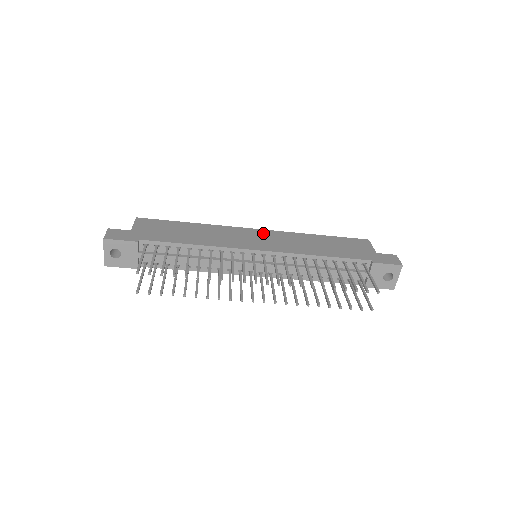
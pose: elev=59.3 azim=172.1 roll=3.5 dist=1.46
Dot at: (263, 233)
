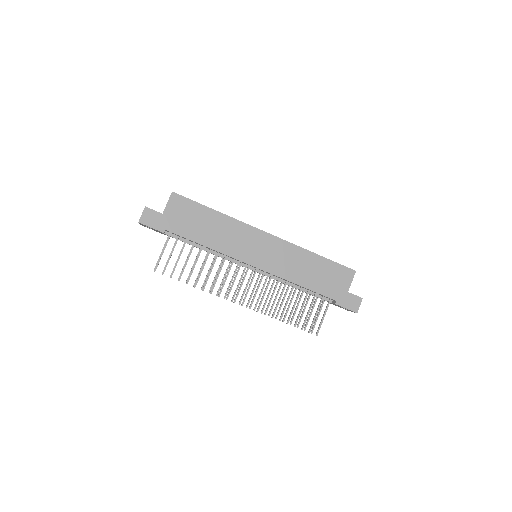
Dot at: (270, 241)
